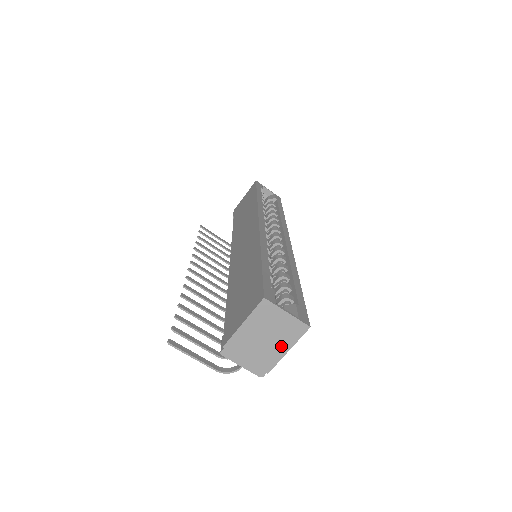
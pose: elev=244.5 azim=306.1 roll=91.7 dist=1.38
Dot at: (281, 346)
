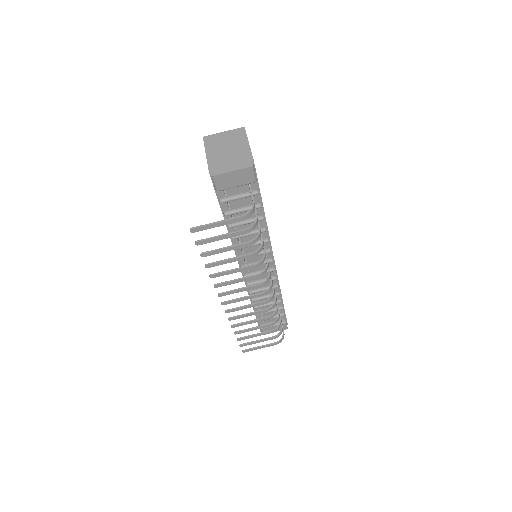
Dot at: (241, 145)
